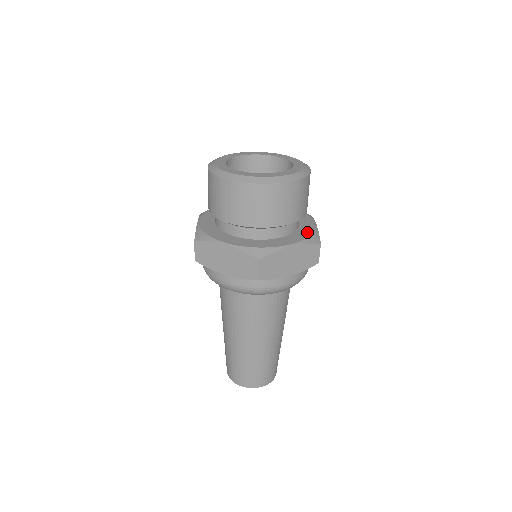
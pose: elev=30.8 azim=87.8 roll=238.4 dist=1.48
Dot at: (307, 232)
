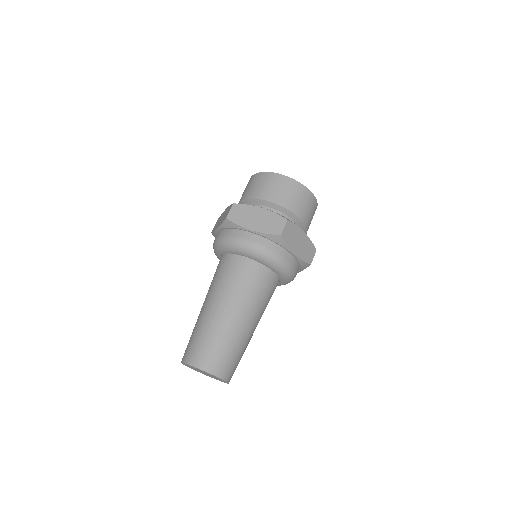
Dot at: occluded
